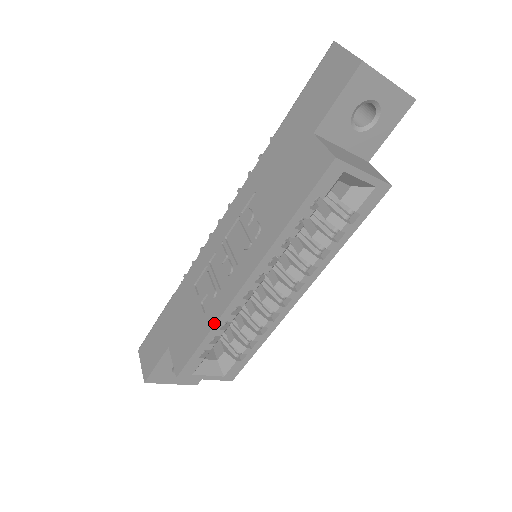
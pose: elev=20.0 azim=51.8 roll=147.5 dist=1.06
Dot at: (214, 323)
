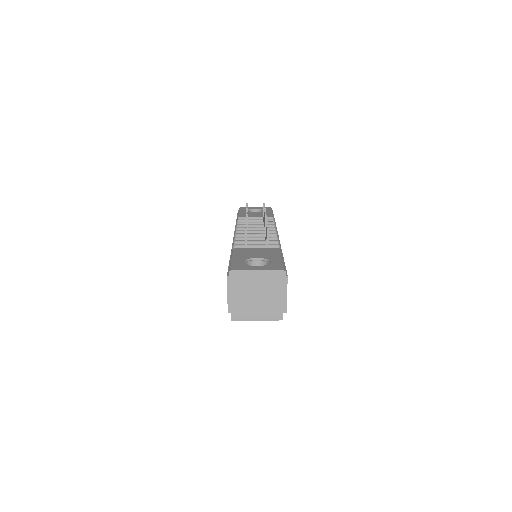
Dot at: occluded
